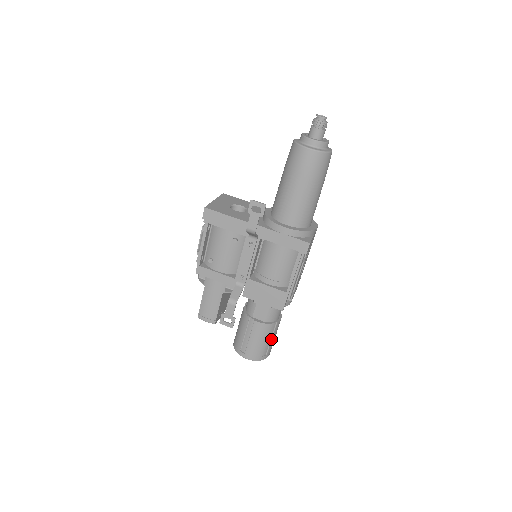
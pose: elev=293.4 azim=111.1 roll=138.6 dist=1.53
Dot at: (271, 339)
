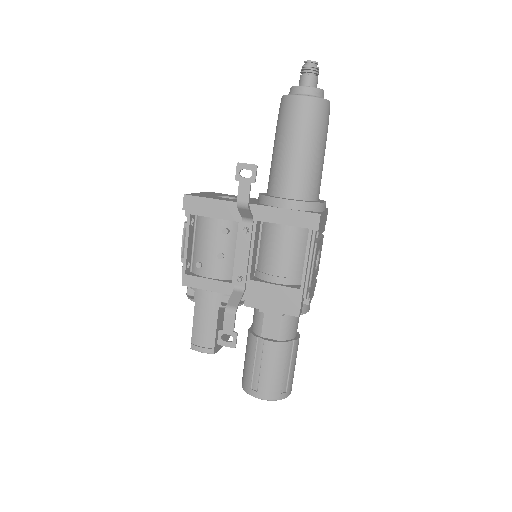
Dot at: (290, 367)
